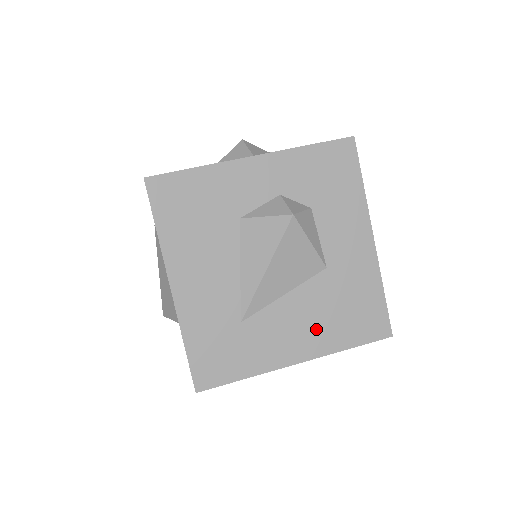
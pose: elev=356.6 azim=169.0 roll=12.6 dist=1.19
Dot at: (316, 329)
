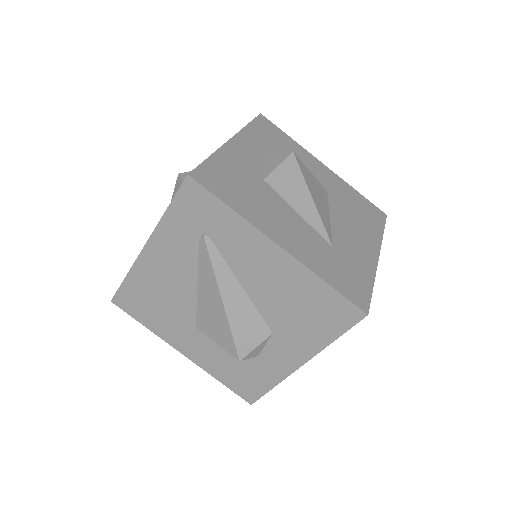
Dot at: (362, 230)
